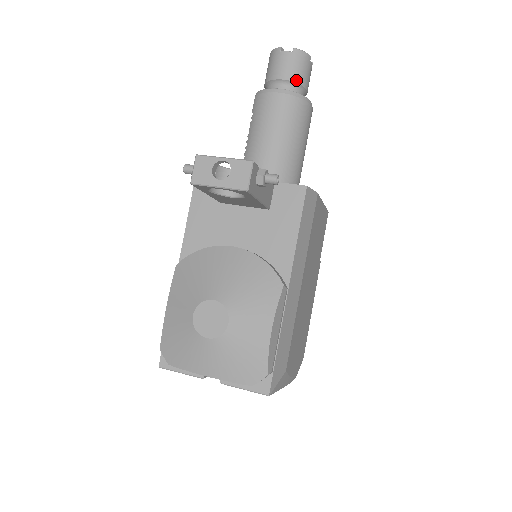
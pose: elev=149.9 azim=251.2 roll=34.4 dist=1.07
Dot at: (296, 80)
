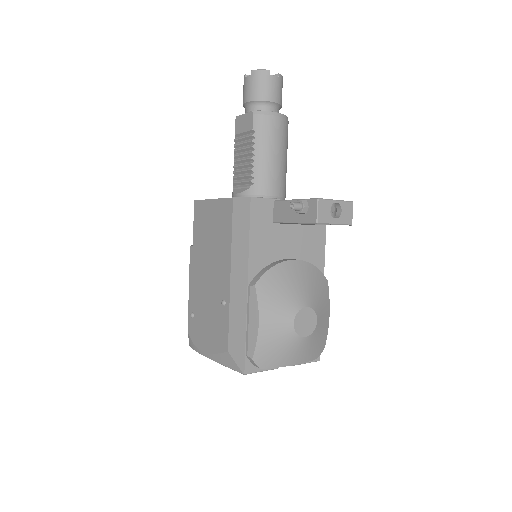
Dot at: (281, 103)
